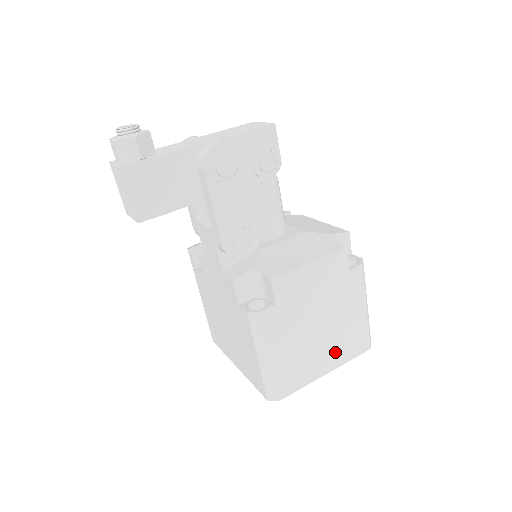
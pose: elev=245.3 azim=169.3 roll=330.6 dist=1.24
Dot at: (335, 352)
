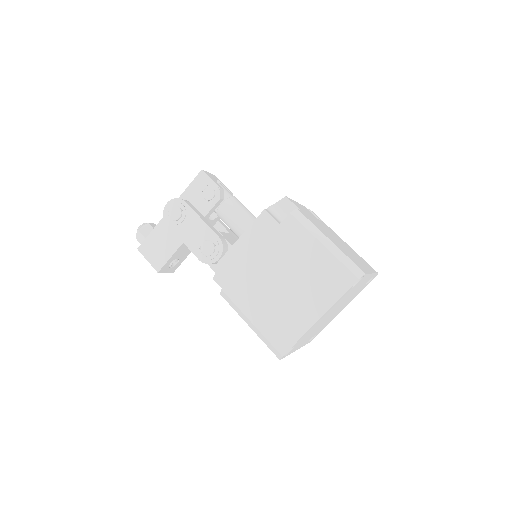
Dot at: (315, 296)
